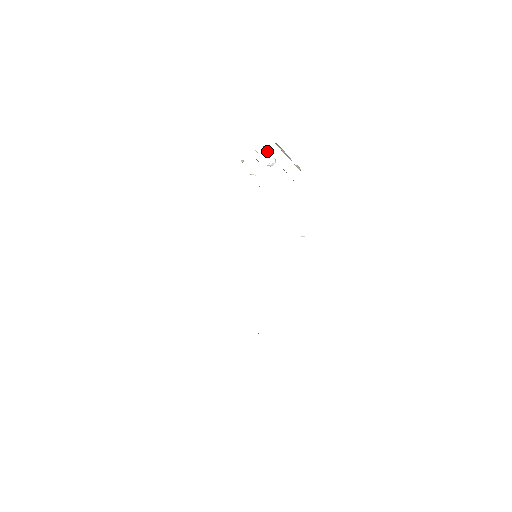
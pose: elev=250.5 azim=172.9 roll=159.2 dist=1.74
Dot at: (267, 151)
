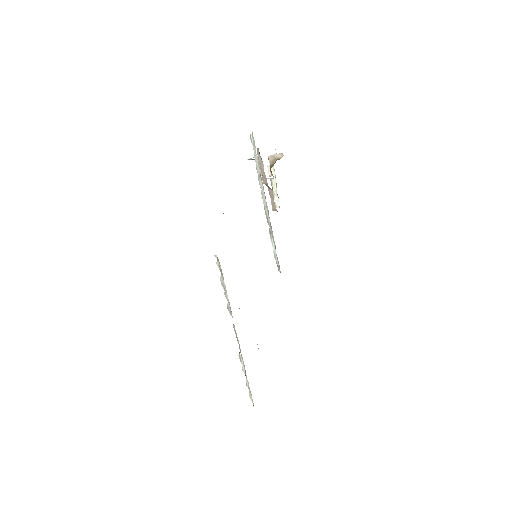
Dot at: (278, 159)
